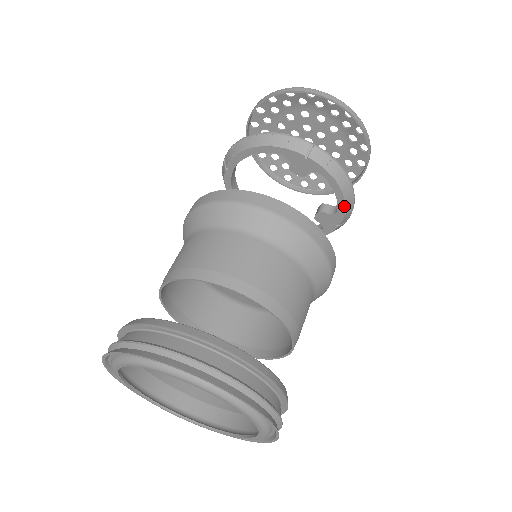
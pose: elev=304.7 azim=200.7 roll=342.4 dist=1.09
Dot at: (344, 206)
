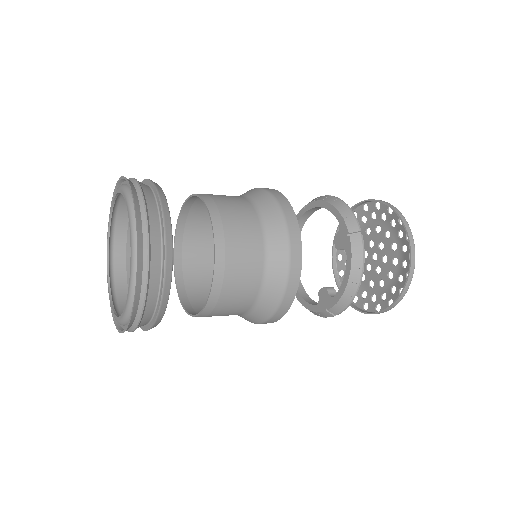
Dot at: (341, 295)
